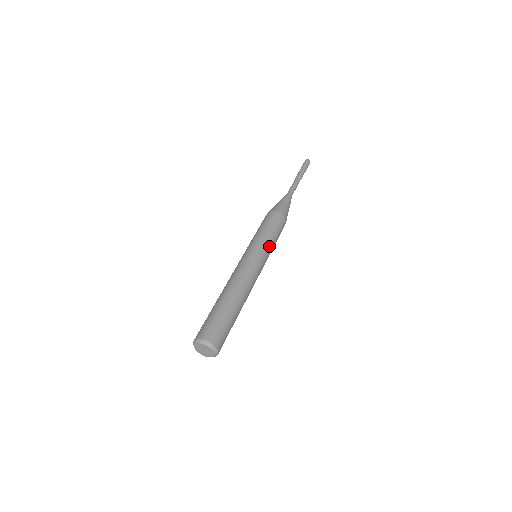
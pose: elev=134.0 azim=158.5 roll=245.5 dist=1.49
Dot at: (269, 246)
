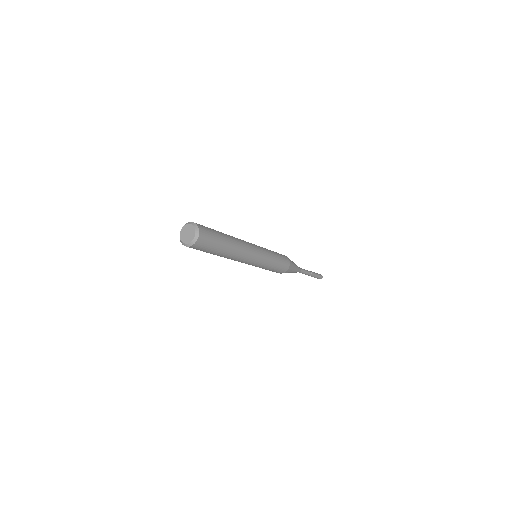
Dot at: occluded
